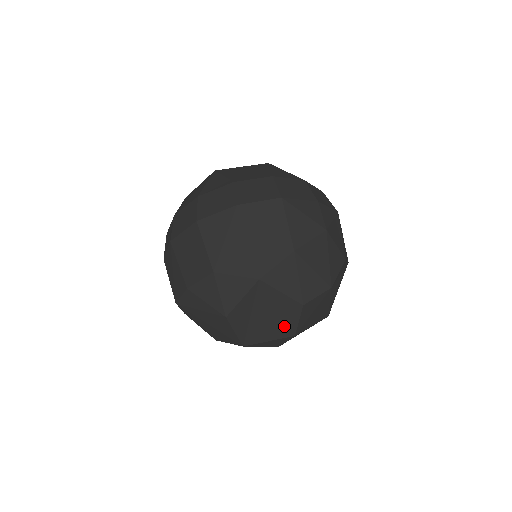
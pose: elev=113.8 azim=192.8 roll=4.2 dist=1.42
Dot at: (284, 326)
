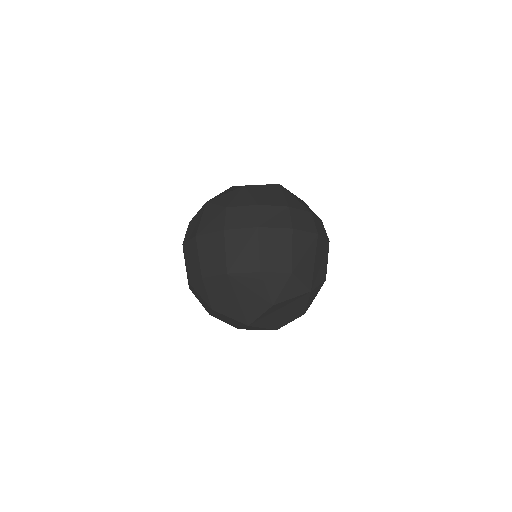
Dot at: (281, 322)
